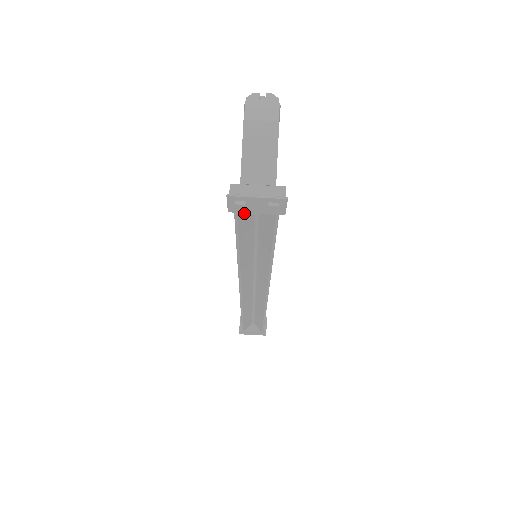
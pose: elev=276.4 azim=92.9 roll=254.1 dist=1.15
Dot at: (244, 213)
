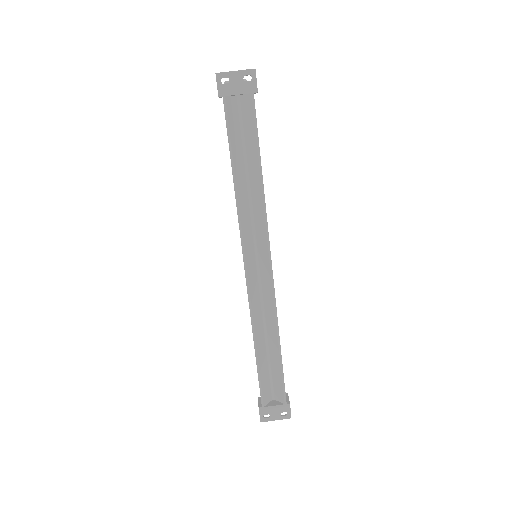
Dot at: (230, 106)
